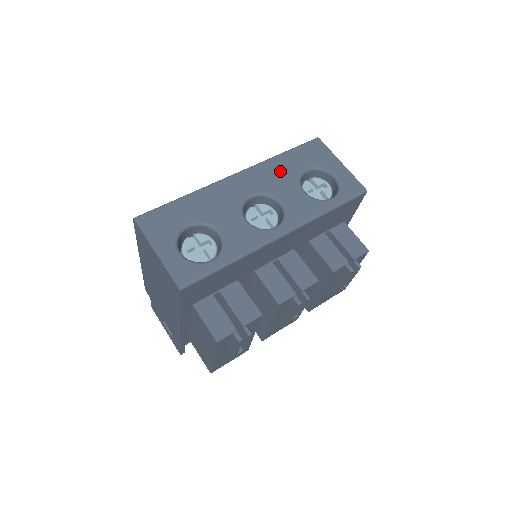
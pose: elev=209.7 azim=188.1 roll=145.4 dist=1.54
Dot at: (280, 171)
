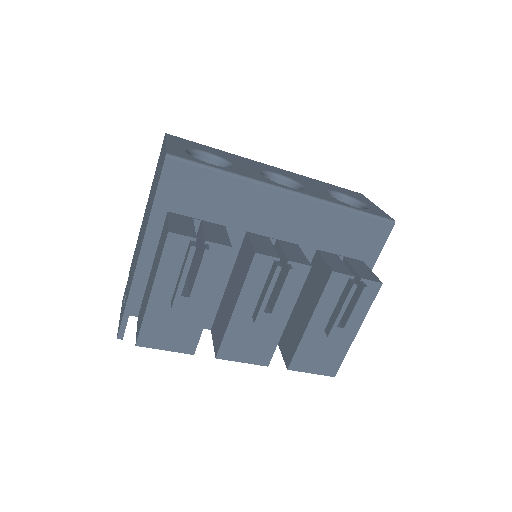
Dot at: (313, 182)
